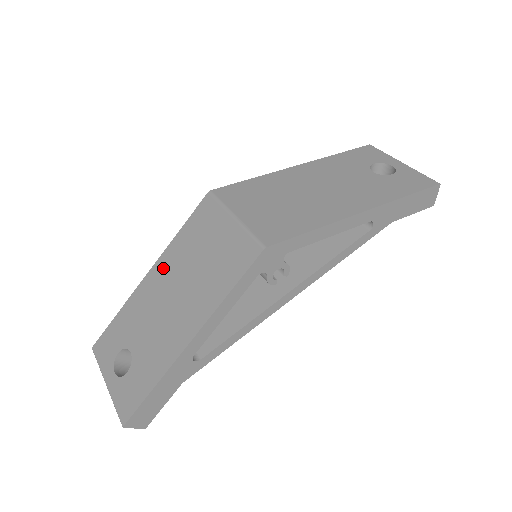
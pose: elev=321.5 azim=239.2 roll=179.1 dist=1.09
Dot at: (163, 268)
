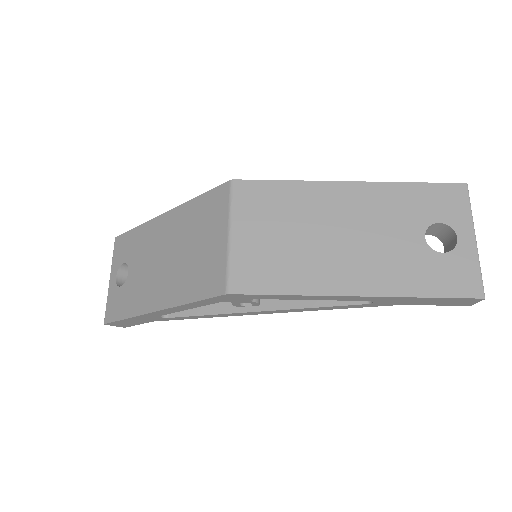
Dot at: (172, 222)
